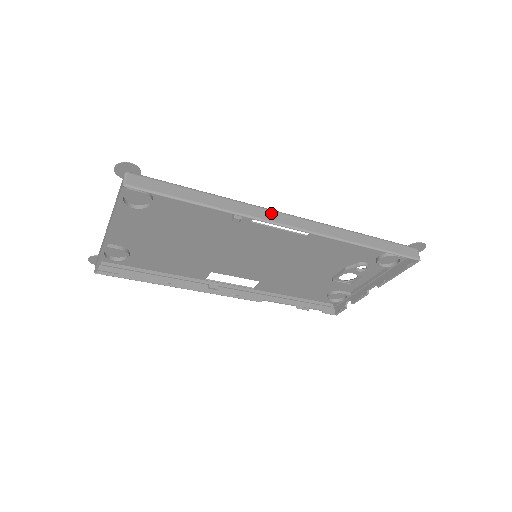
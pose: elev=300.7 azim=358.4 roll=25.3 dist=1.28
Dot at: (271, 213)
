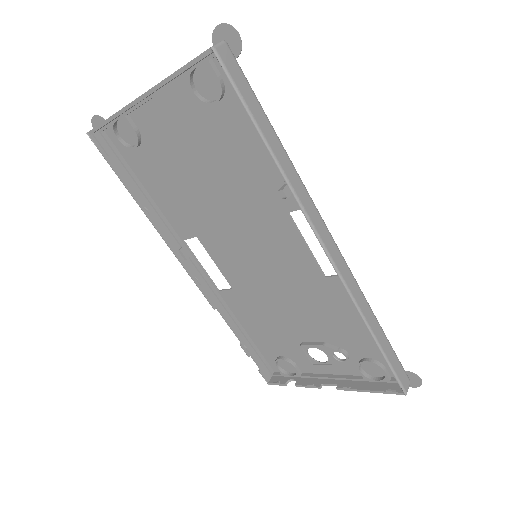
Dot at: (319, 219)
